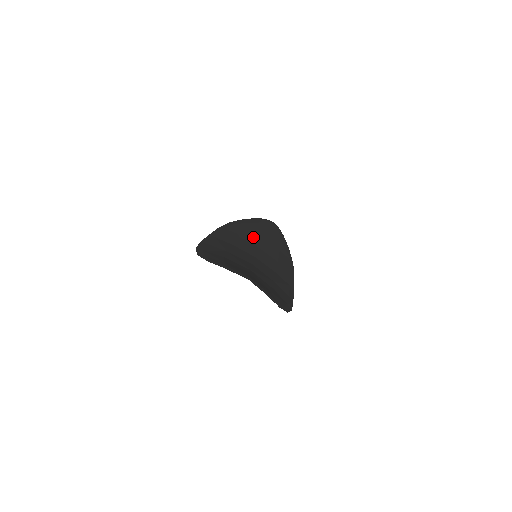
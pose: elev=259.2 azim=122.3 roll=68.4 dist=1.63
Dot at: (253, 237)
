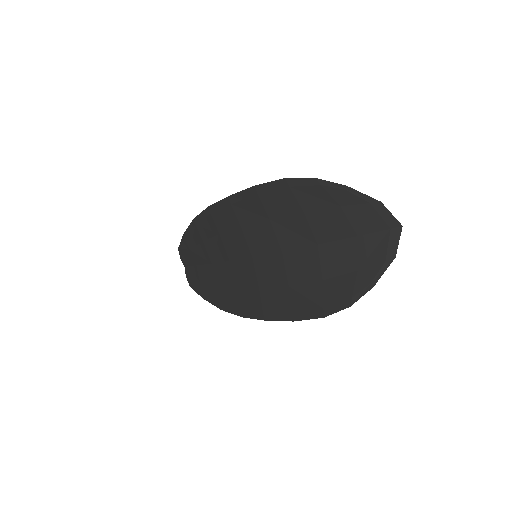
Dot at: (216, 249)
